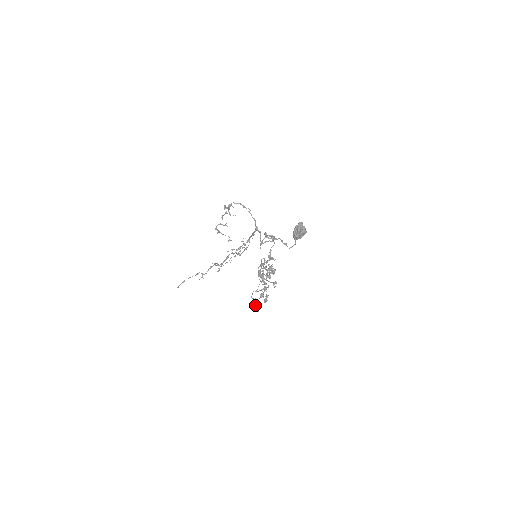
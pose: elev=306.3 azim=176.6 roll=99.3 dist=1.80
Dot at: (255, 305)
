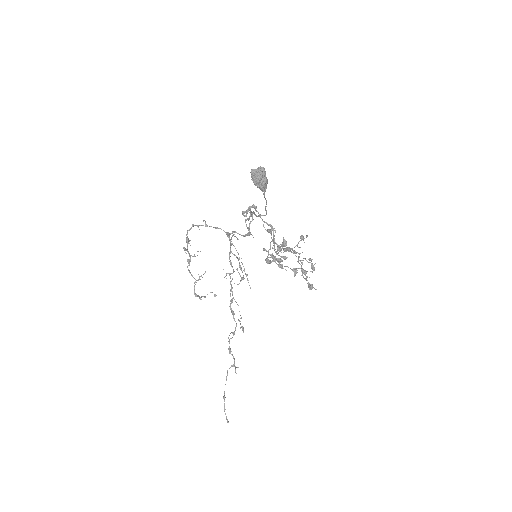
Dot at: (311, 287)
